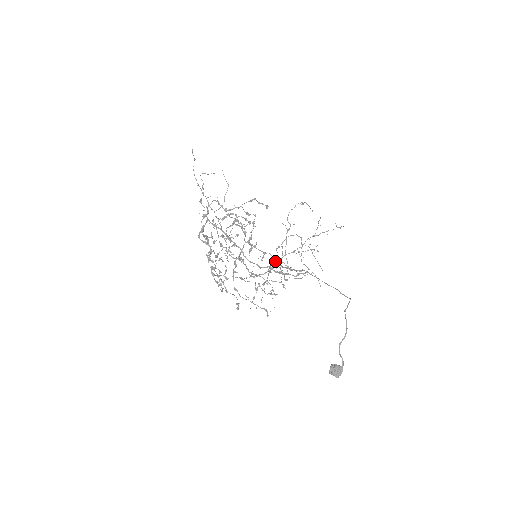
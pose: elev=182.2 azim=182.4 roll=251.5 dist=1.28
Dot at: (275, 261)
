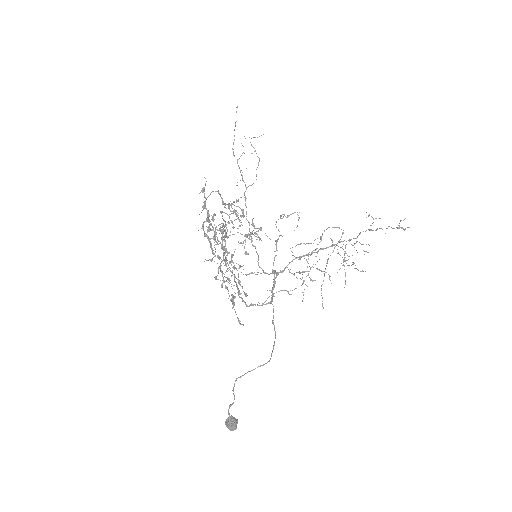
Dot at: (306, 254)
